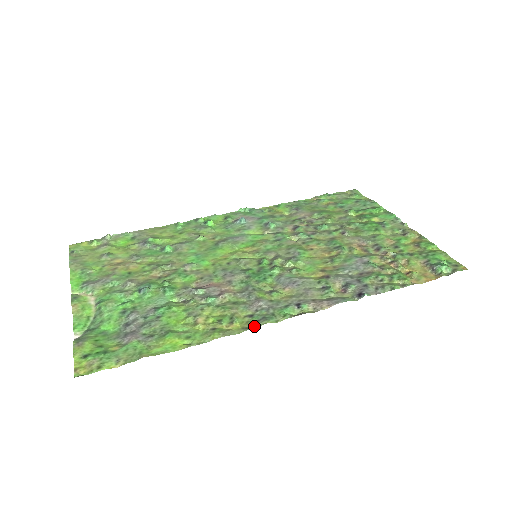
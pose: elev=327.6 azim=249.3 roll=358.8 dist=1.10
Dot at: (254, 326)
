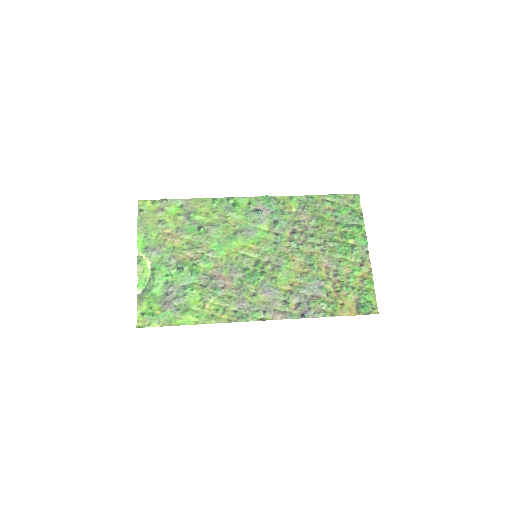
Dot at: (234, 321)
